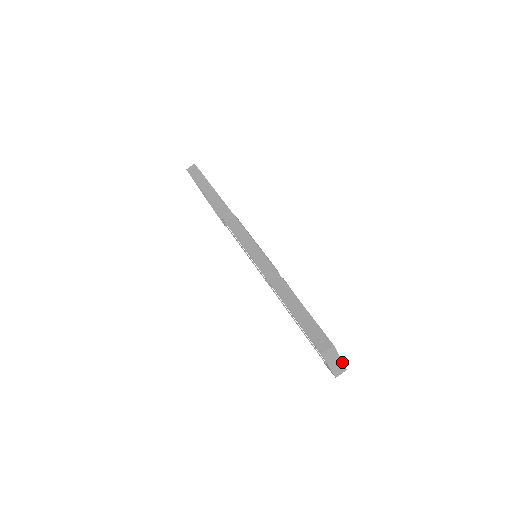
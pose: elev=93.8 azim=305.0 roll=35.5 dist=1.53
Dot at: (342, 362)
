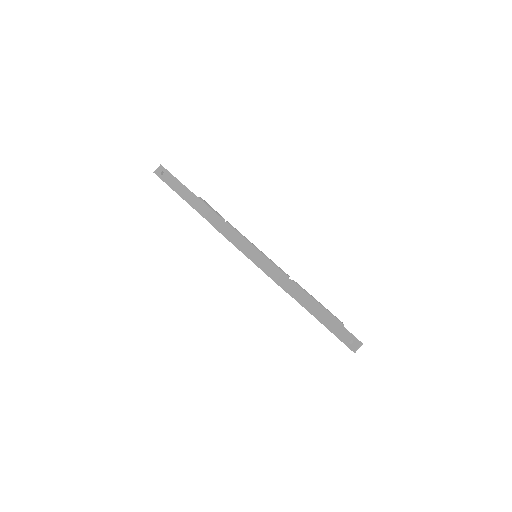
Dot at: occluded
